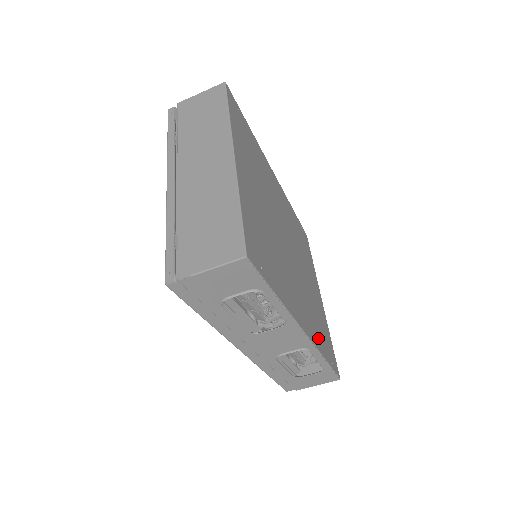
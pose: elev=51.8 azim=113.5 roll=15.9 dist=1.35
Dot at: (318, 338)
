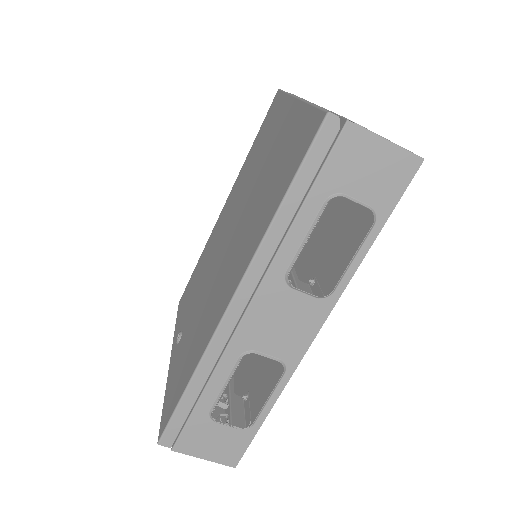
Dot at: (277, 378)
